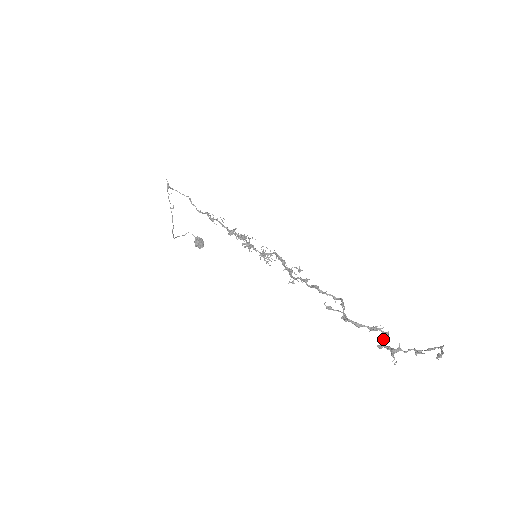
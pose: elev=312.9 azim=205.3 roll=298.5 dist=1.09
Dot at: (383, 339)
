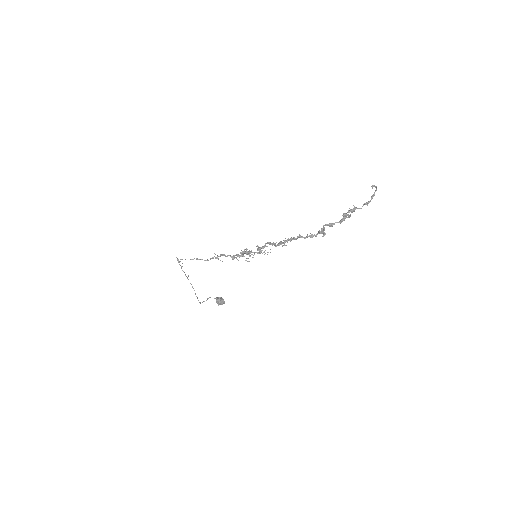
Dot at: (346, 214)
